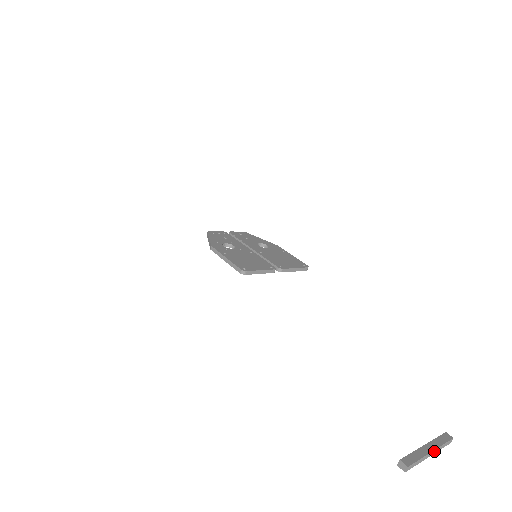
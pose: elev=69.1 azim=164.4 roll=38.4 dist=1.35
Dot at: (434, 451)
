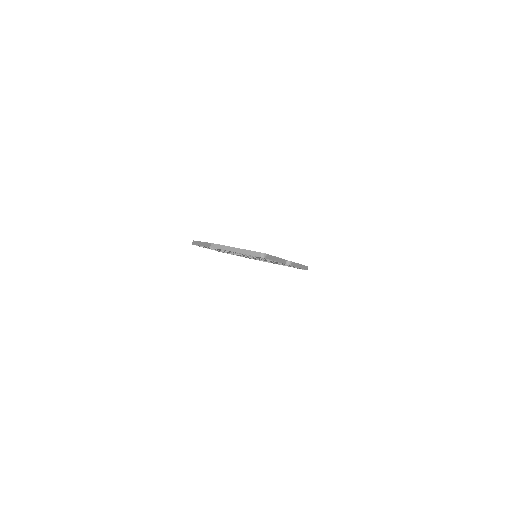
Dot at: out of frame
